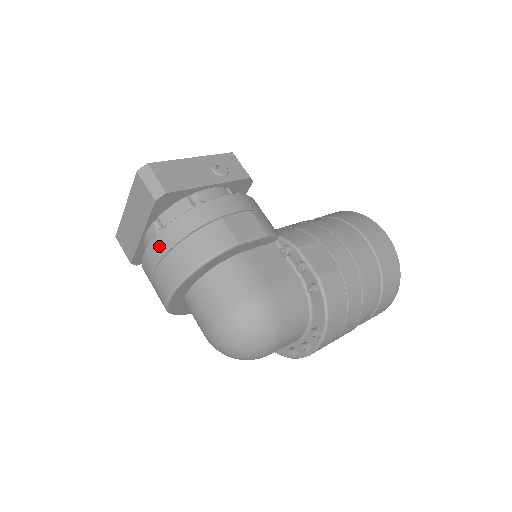
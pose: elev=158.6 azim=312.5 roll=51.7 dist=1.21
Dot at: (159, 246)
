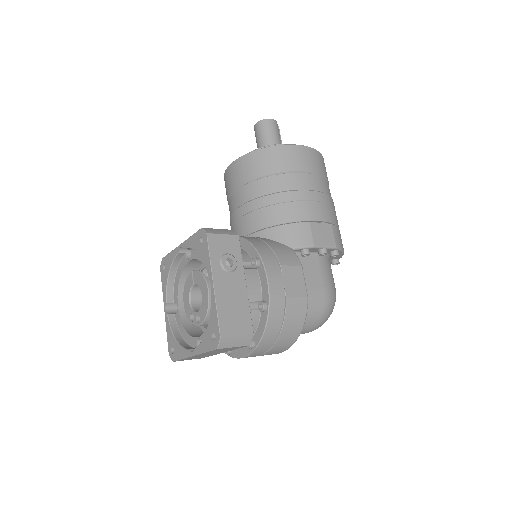
Dot at: (262, 350)
